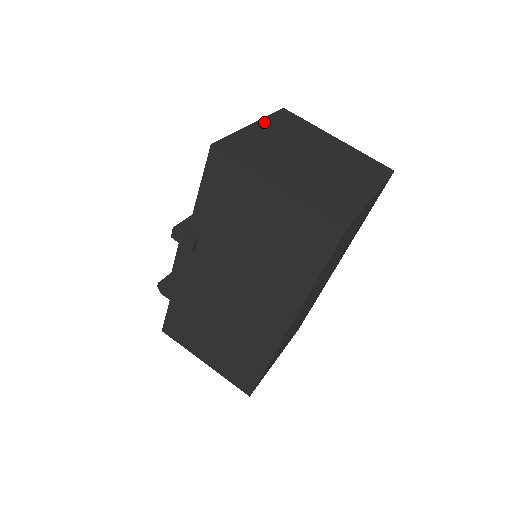
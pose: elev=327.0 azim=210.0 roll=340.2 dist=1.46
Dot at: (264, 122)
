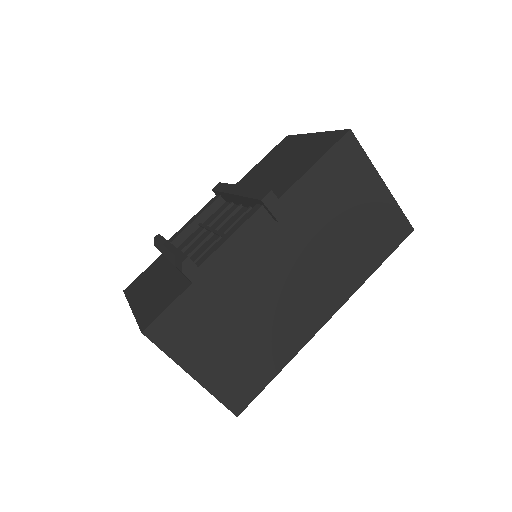
Dot at: occluded
